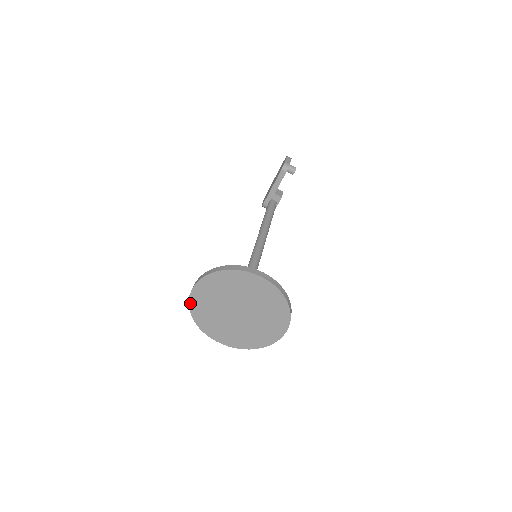
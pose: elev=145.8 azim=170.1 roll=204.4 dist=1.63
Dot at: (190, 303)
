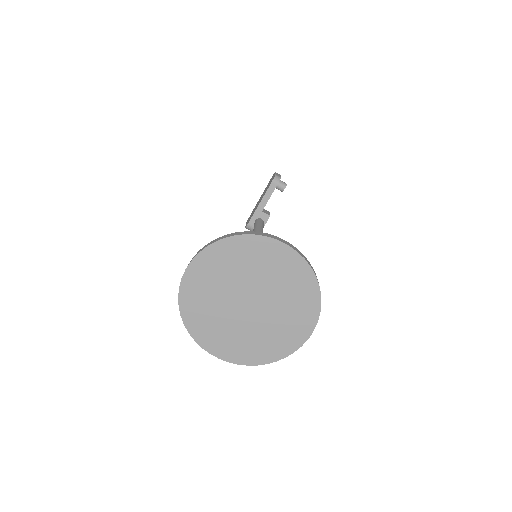
Dot at: (180, 291)
